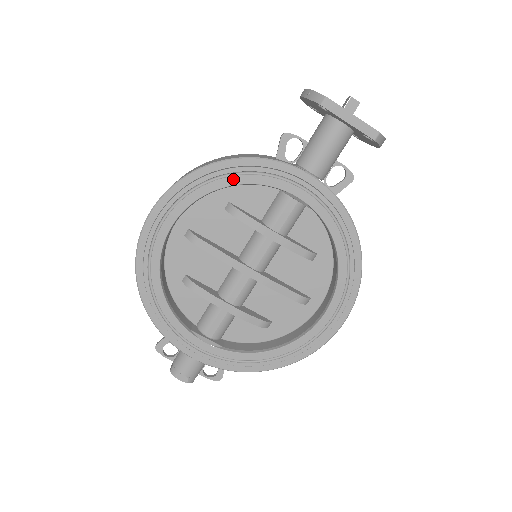
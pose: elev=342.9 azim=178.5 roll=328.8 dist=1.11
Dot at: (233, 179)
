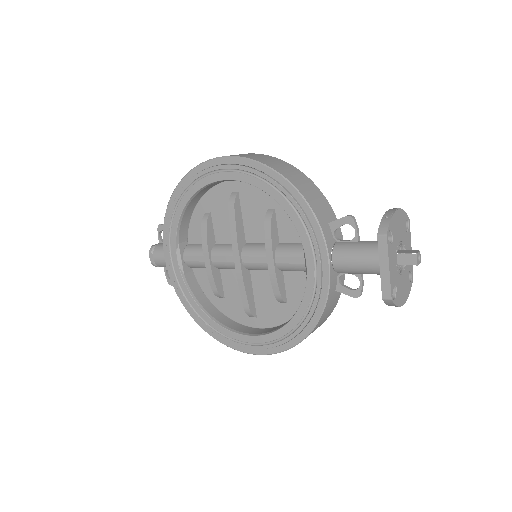
Dot at: (284, 202)
